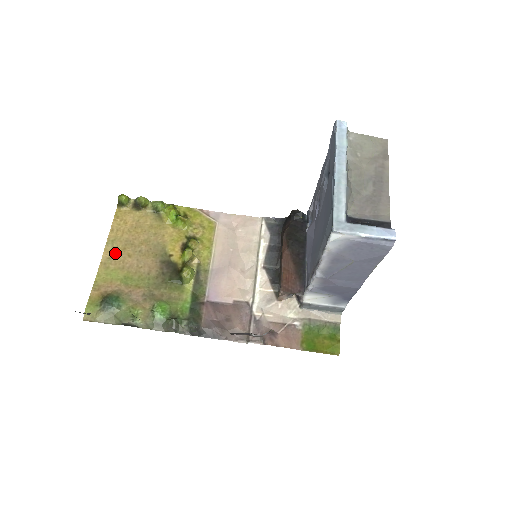
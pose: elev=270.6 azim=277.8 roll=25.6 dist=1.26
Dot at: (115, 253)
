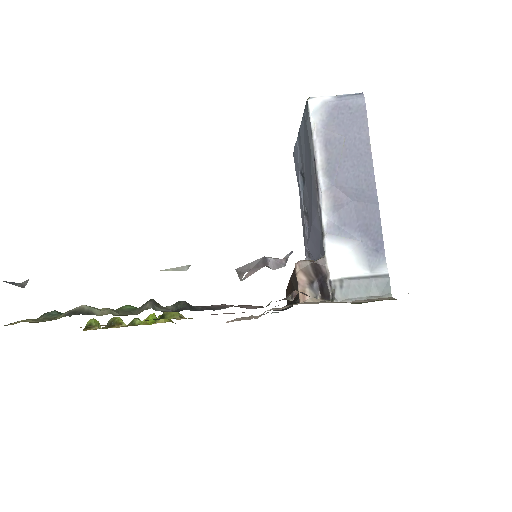
Dot at: occluded
